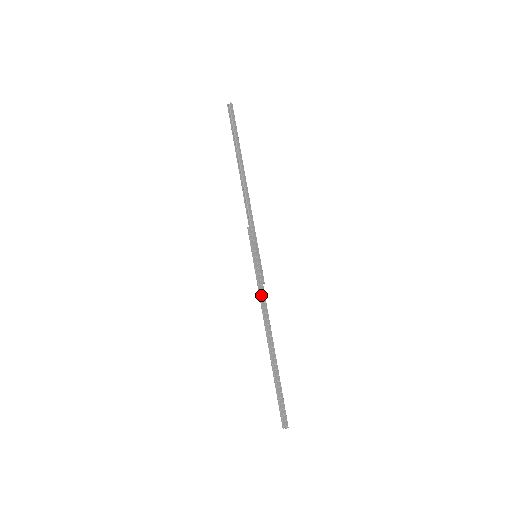
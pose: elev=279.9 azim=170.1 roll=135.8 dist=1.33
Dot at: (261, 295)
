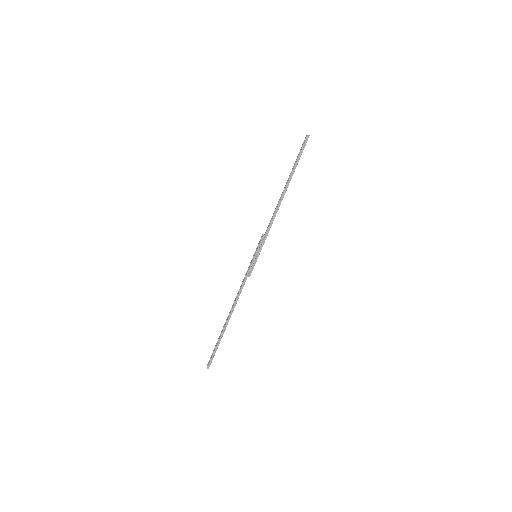
Dot at: (242, 283)
